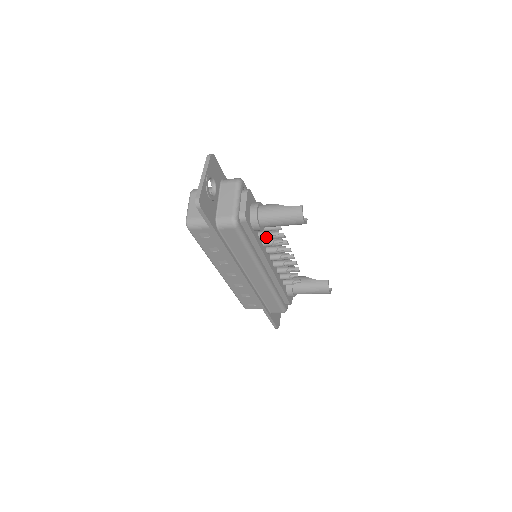
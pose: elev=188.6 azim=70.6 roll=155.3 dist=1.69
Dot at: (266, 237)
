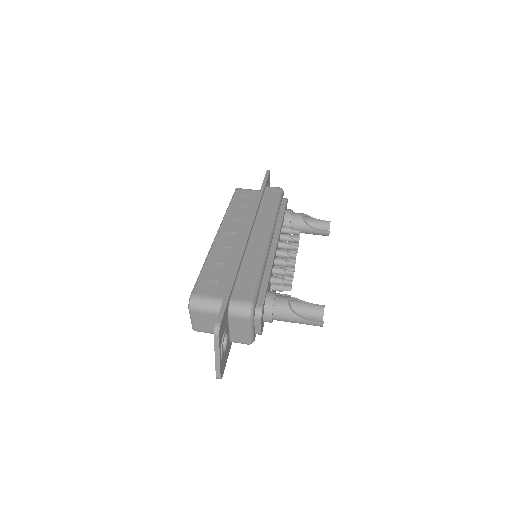
Dot at: occluded
